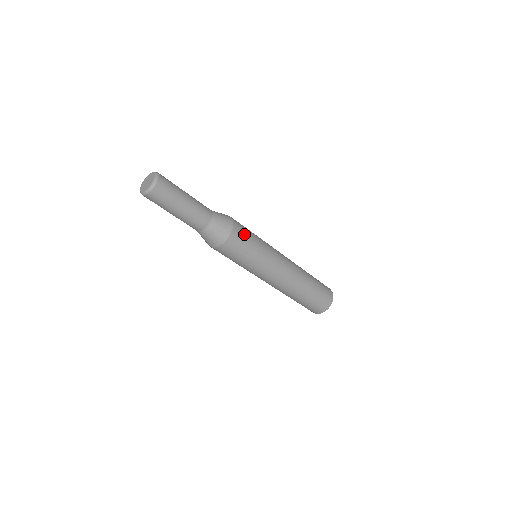
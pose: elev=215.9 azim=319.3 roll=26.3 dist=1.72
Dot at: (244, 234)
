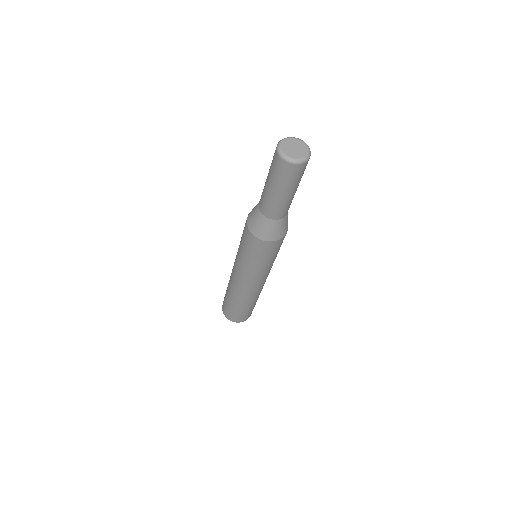
Dot at: occluded
